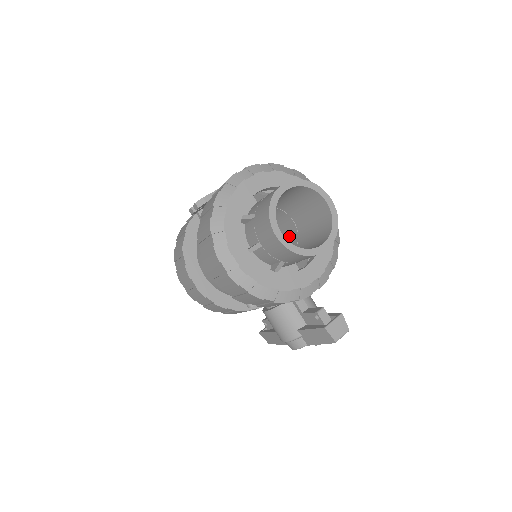
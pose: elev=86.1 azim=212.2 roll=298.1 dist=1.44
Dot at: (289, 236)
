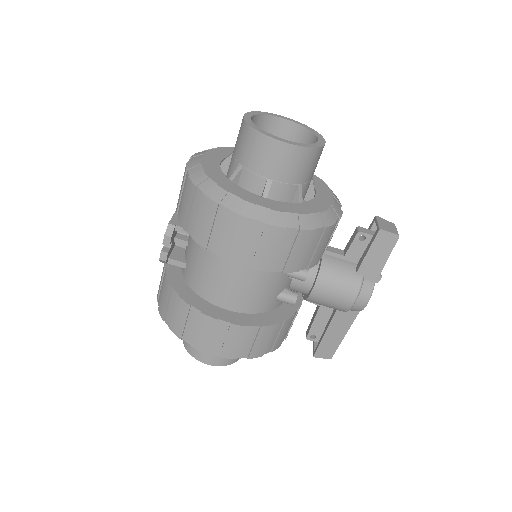
Dot at: occluded
